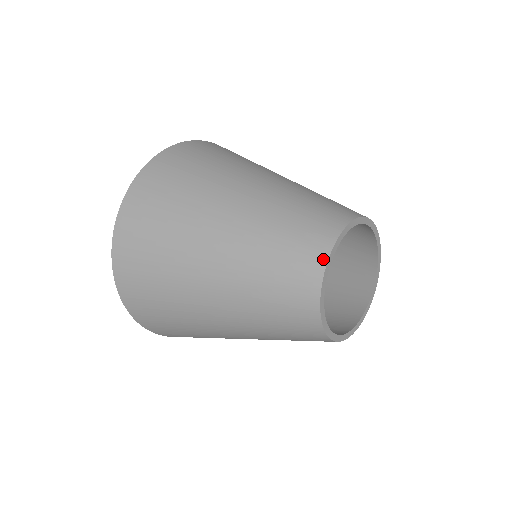
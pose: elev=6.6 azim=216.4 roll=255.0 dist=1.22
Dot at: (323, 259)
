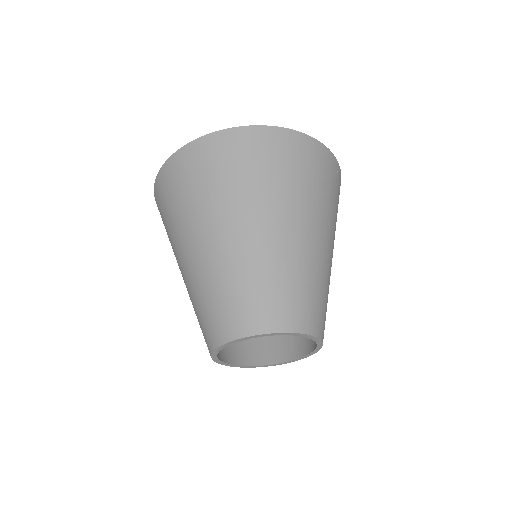
Dot at: (212, 347)
